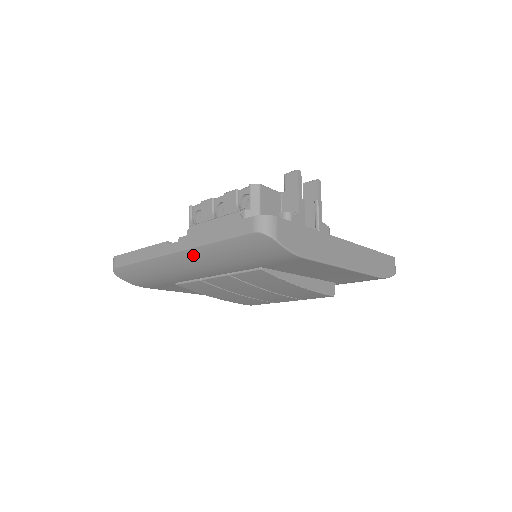
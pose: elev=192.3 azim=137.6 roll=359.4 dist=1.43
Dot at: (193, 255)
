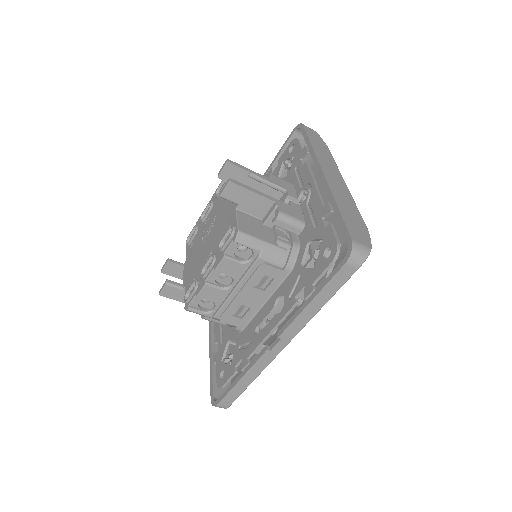
Dot at: occluded
